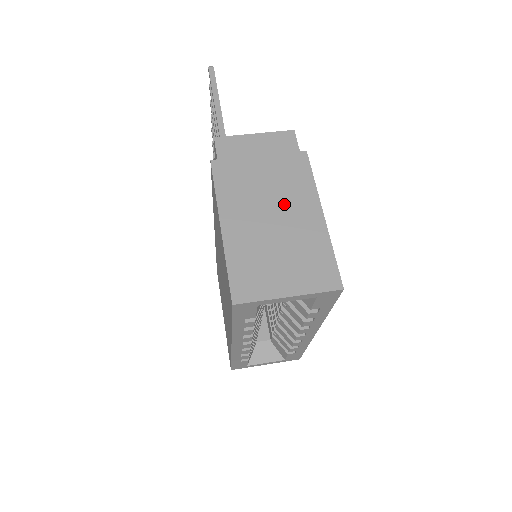
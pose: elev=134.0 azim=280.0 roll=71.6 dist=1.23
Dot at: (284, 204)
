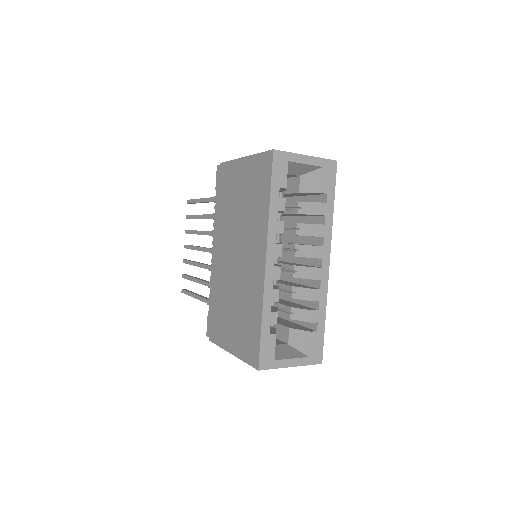
Dot at: occluded
